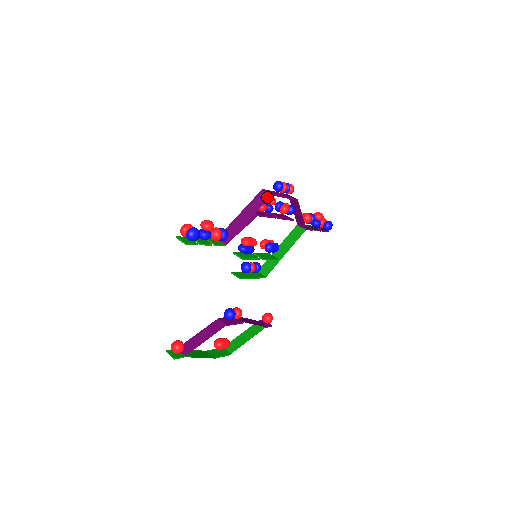
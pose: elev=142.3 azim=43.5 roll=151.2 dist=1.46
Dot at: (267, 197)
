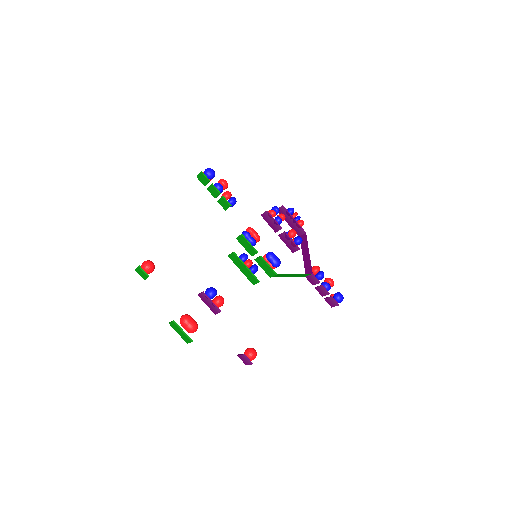
Dot at: occluded
